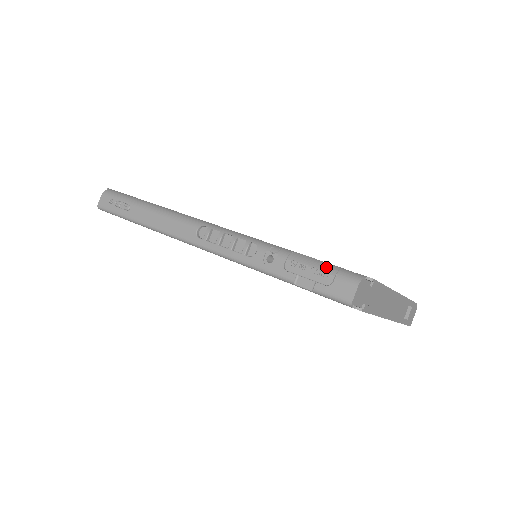
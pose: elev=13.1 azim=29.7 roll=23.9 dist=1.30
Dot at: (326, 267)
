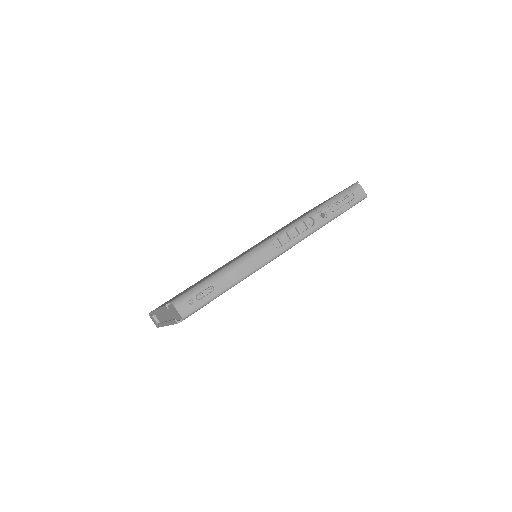
Dot at: (344, 193)
